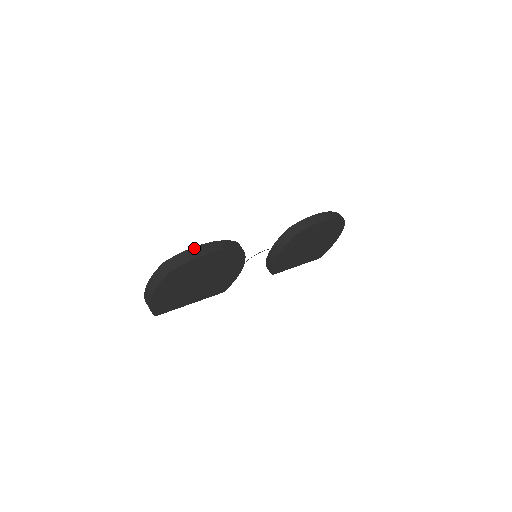
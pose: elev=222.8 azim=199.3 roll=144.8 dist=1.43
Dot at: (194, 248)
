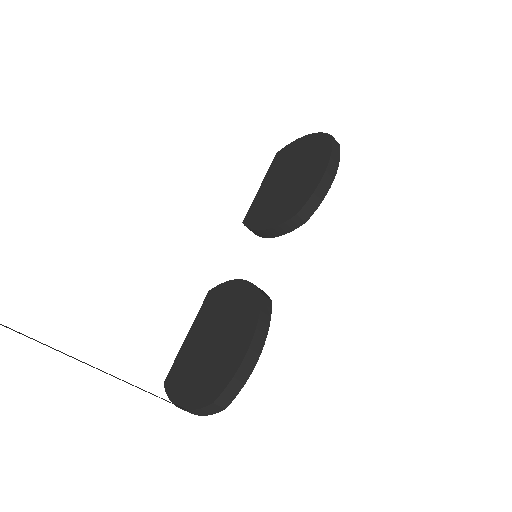
Dot at: (241, 367)
